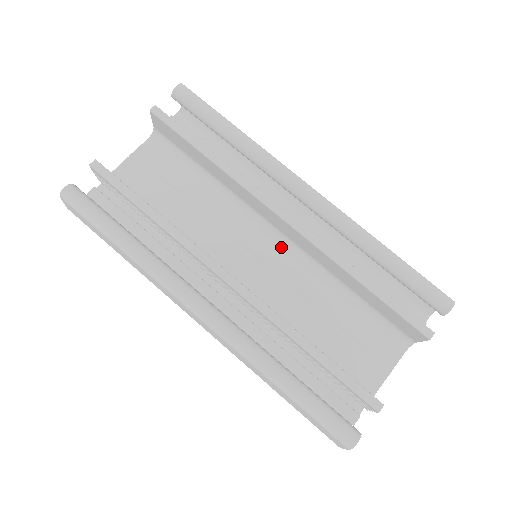
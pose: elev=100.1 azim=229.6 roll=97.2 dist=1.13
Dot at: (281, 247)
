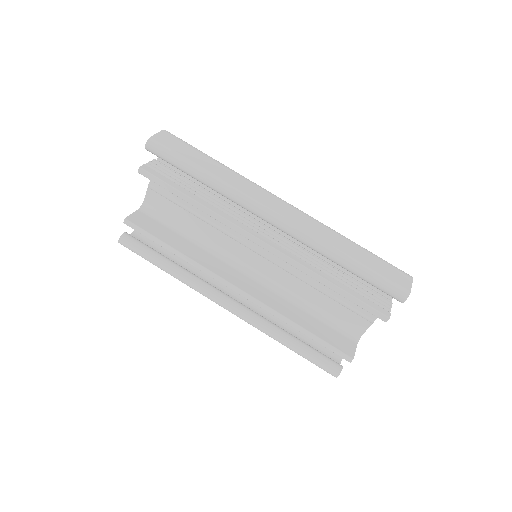
Dot at: occluded
